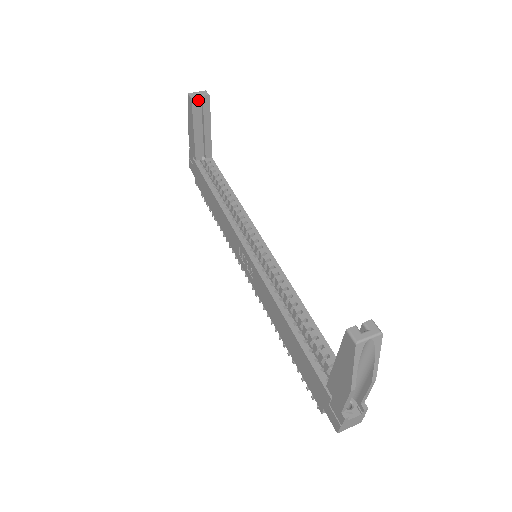
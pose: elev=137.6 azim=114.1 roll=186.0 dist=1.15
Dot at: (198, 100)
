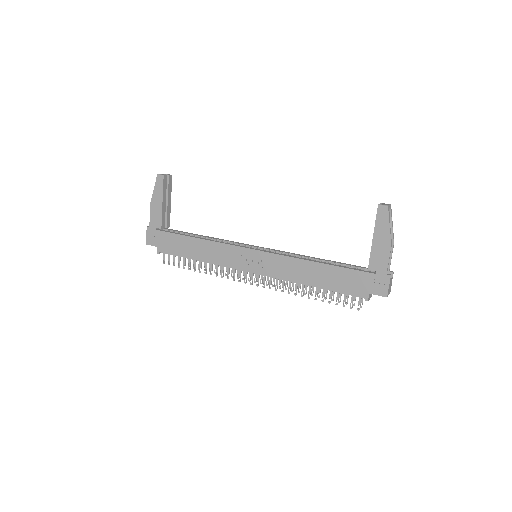
Dot at: (166, 177)
